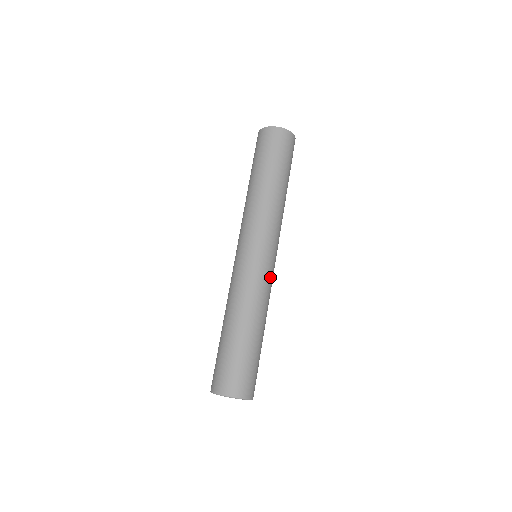
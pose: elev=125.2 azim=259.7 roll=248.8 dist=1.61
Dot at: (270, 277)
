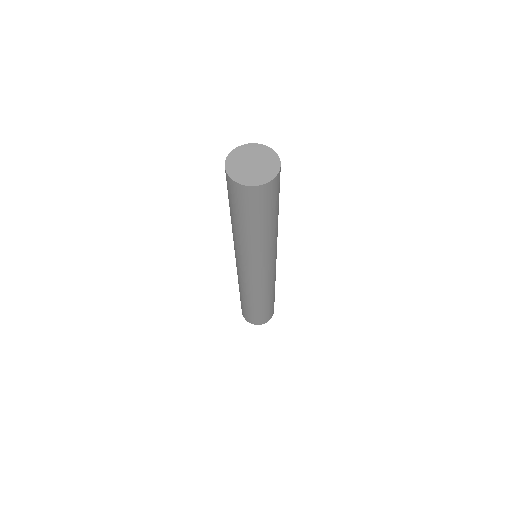
Dot at: (275, 272)
